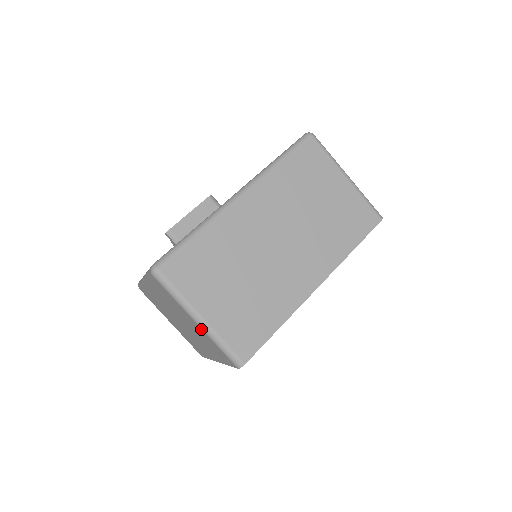
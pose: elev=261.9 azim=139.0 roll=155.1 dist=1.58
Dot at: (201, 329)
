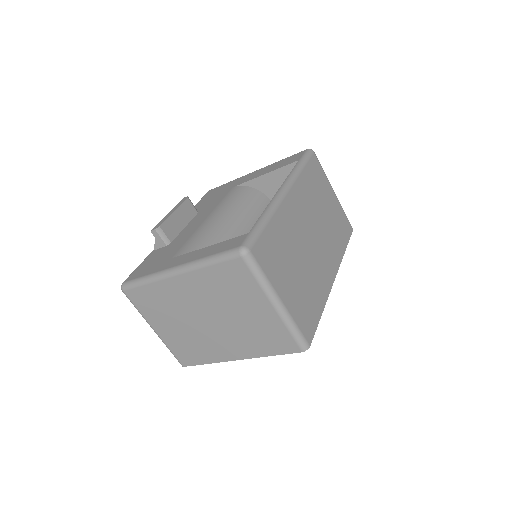
Dot at: (276, 314)
